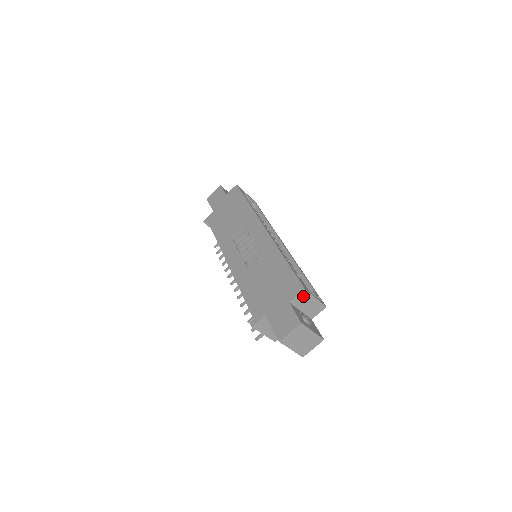
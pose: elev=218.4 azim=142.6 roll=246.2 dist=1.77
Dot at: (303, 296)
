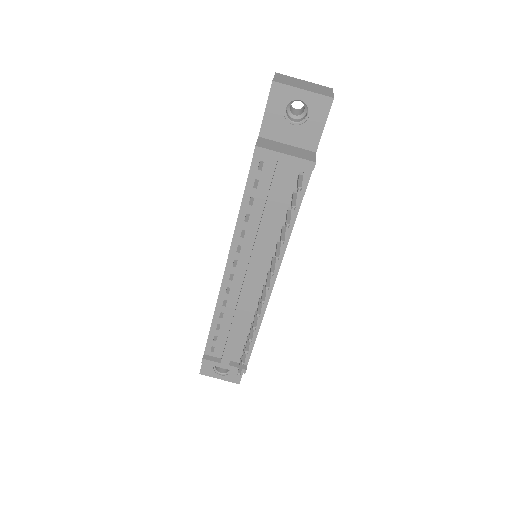
Dot at: occluded
